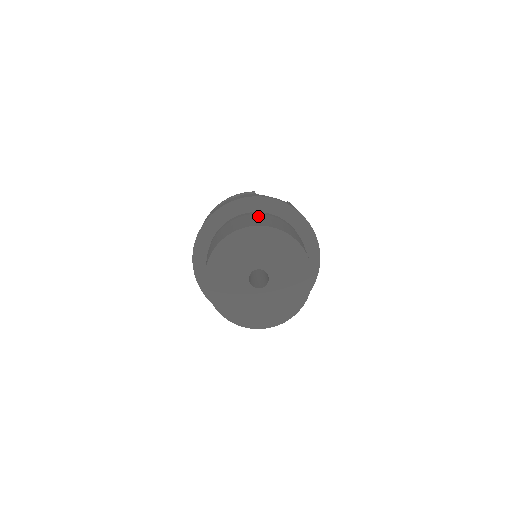
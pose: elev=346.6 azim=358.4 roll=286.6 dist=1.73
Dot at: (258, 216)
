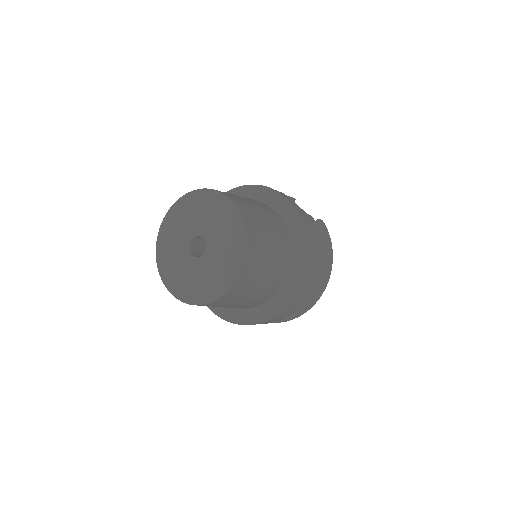
Dot at: occluded
